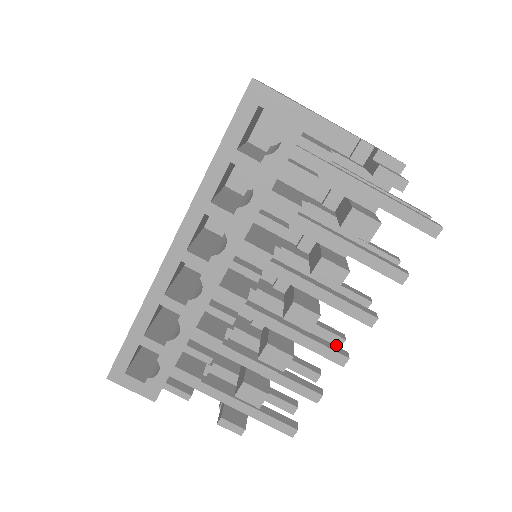
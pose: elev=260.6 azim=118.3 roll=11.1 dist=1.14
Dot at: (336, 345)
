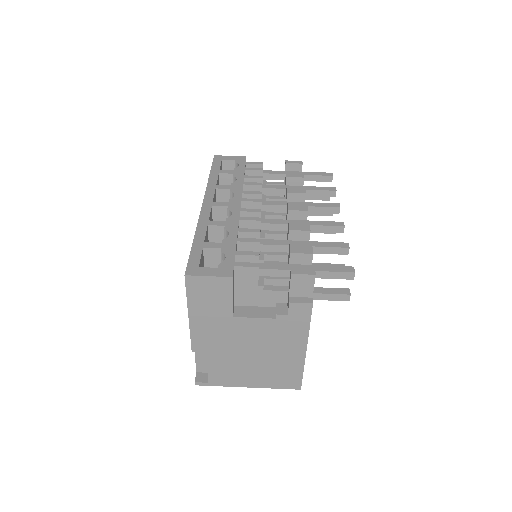
Dot at: occluded
